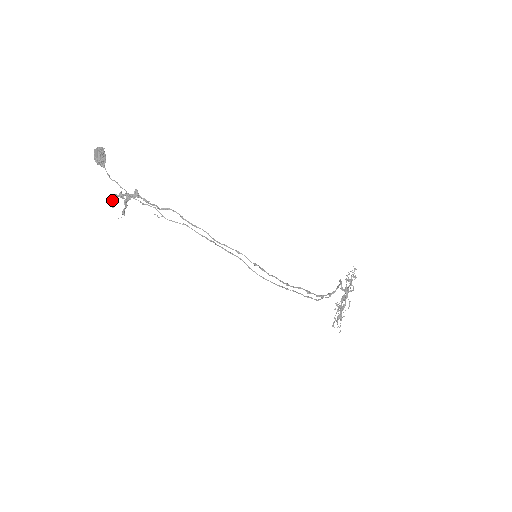
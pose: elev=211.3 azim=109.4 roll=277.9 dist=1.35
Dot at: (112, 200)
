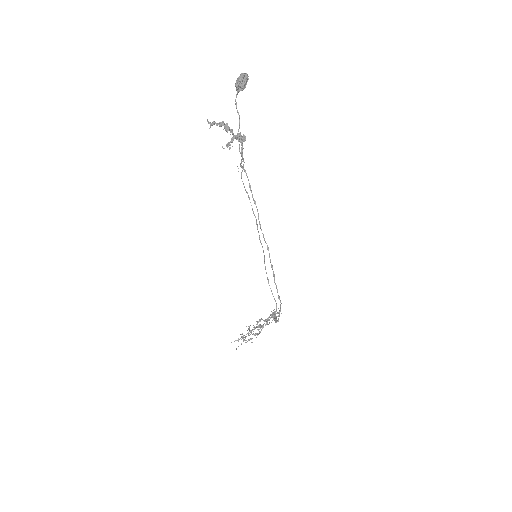
Dot at: (215, 122)
